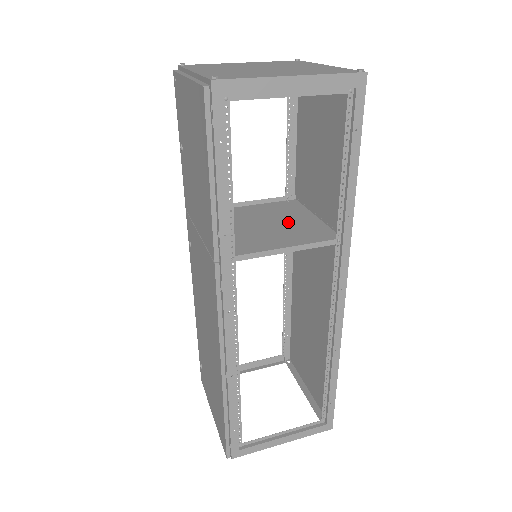
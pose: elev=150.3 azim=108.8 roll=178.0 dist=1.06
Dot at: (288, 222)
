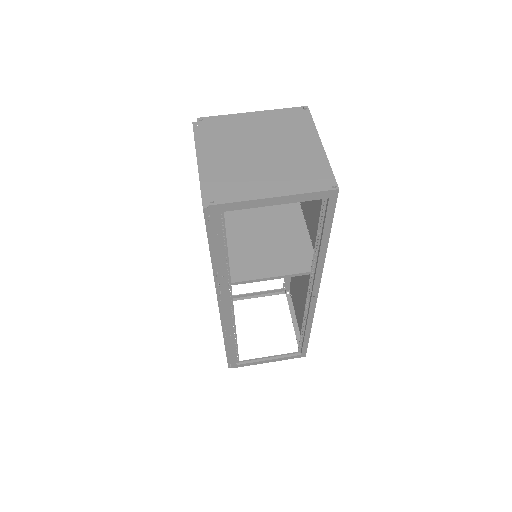
Dot at: (283, 237)
